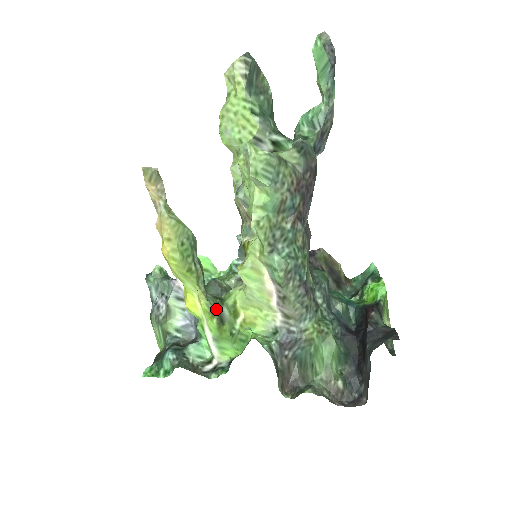
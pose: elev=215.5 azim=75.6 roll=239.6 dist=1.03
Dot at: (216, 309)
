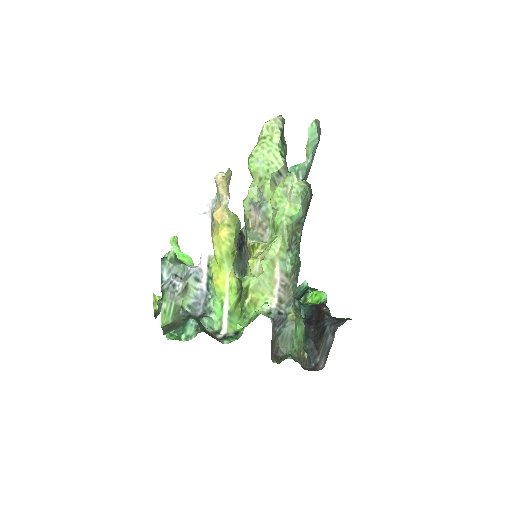
Dot at: (241, 287)
